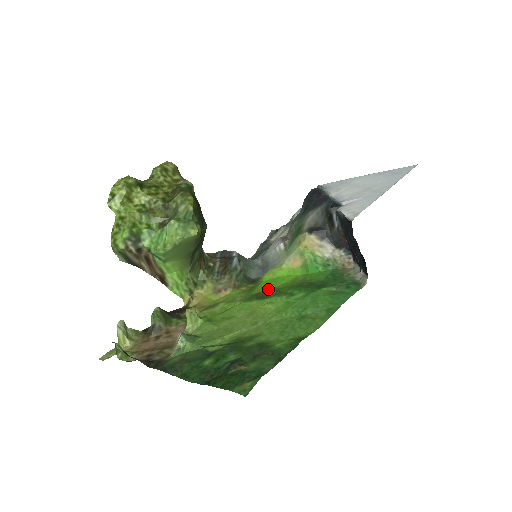
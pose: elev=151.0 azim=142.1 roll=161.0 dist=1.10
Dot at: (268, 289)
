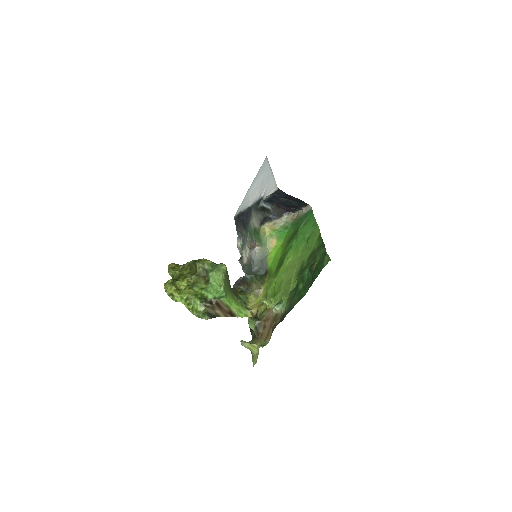
Dot at: (278, 262)
